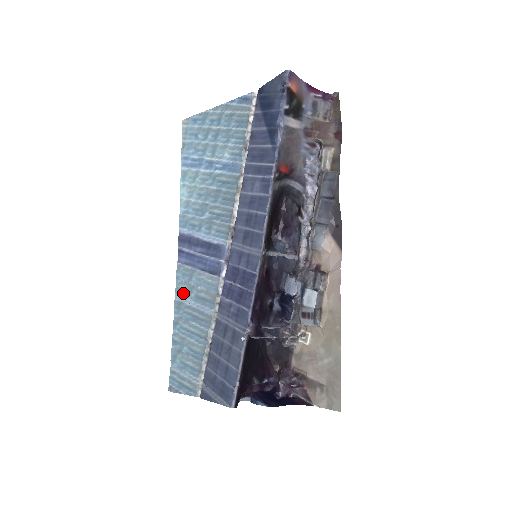
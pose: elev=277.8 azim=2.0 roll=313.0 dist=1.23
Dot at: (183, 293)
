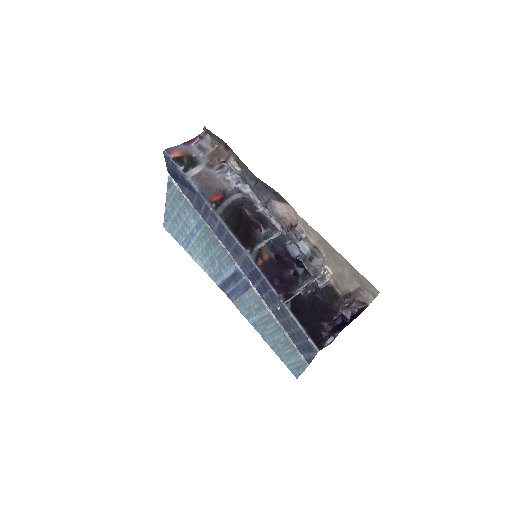
Dot at: (250, 316)
